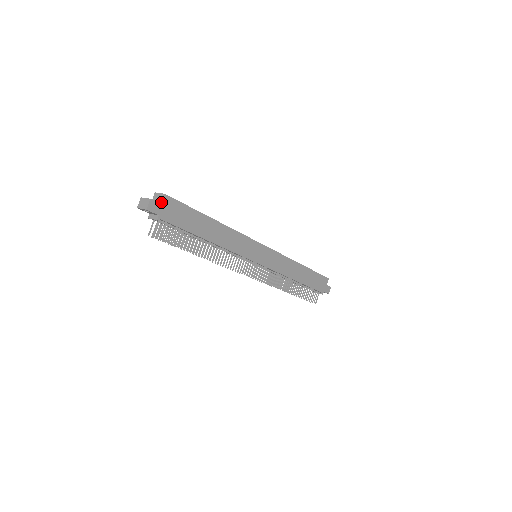
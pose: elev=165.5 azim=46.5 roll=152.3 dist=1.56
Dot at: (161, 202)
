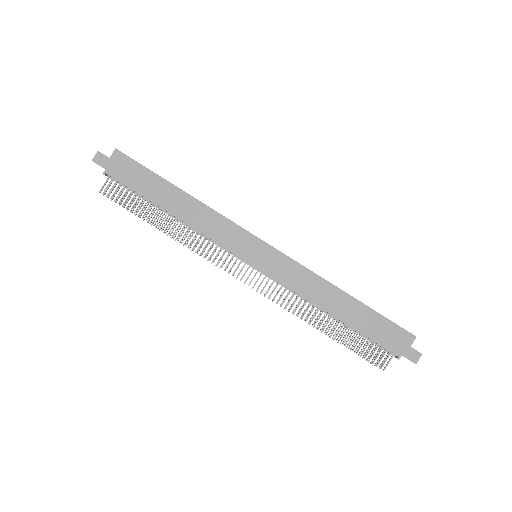
Dot at: (110, 156)
